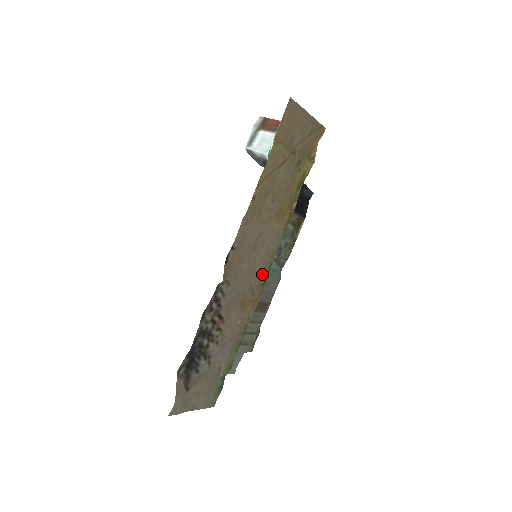
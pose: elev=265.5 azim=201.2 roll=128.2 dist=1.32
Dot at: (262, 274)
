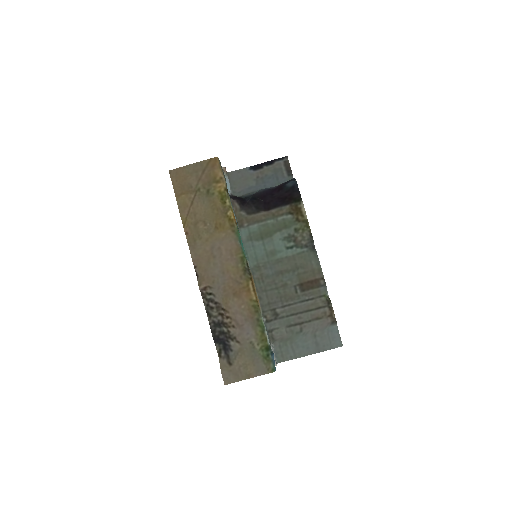
Dot at: (238, 268)
